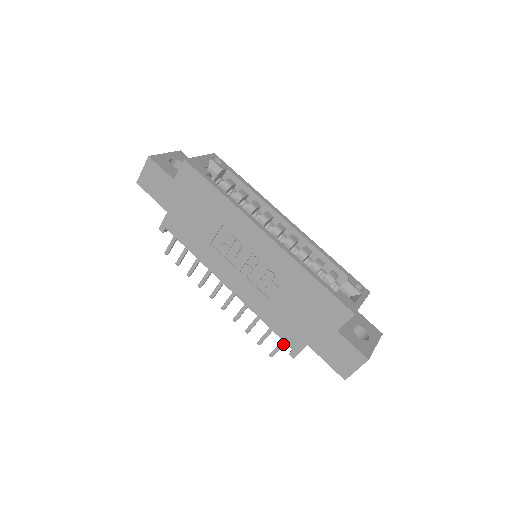
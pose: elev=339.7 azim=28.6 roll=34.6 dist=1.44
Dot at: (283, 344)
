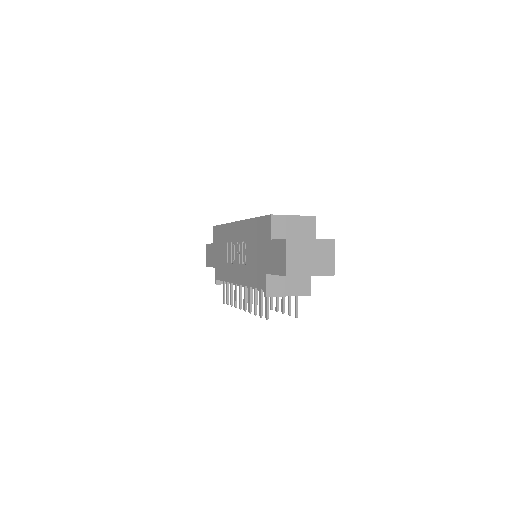
Dot at: (266, 297)
